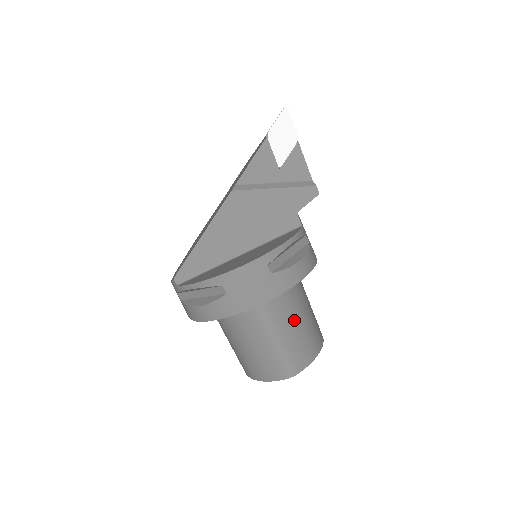
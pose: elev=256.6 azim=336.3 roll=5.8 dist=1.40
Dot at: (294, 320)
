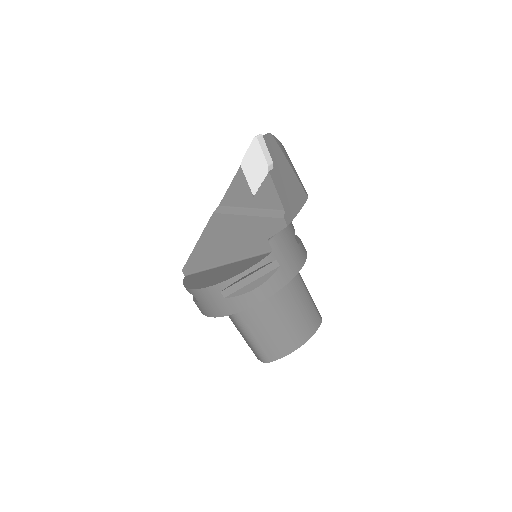
Dot at: (266, 325)
